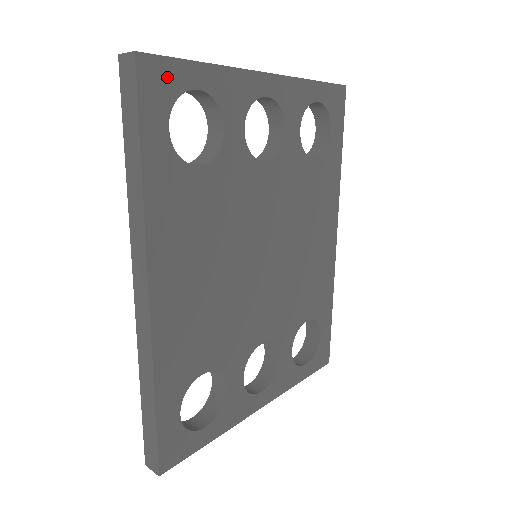
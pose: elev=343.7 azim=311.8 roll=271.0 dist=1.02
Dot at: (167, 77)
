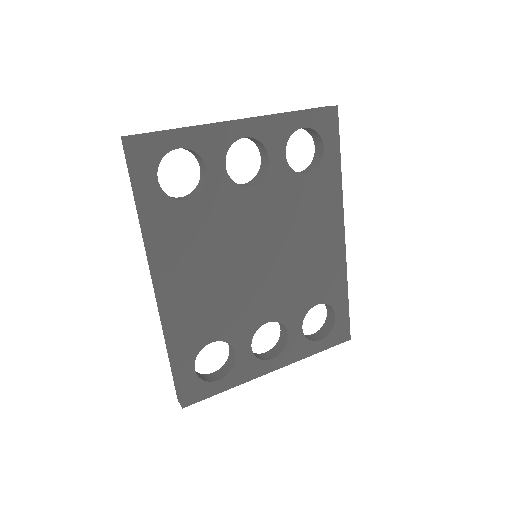
Dot at: (152, 147)
